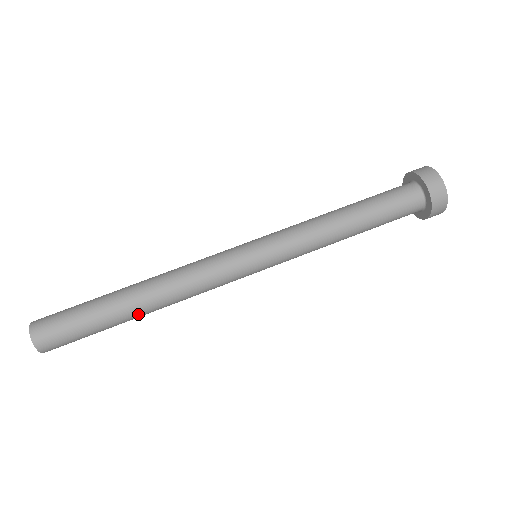
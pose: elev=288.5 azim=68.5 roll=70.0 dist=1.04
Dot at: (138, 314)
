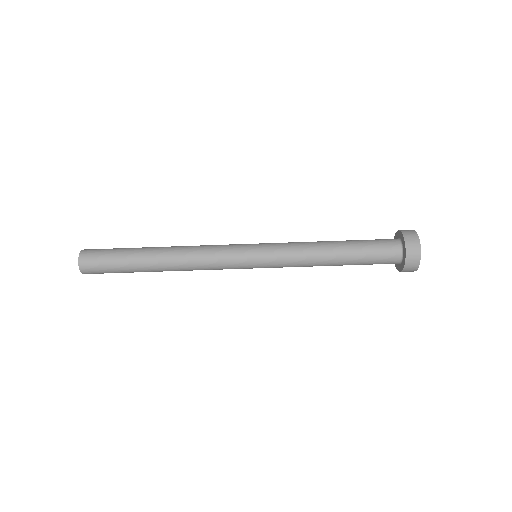
Dot at: occluded
